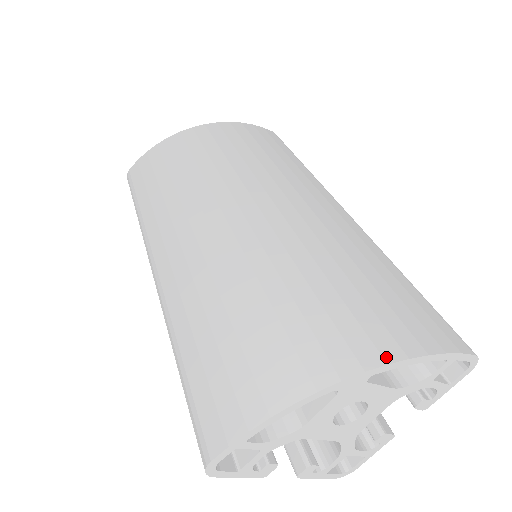
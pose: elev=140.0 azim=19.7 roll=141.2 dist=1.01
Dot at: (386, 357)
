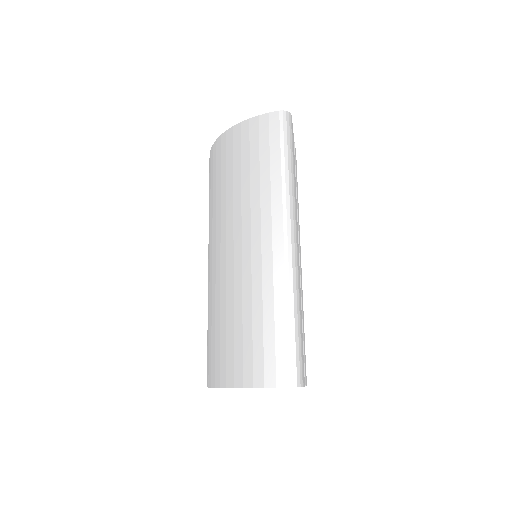
Dot at: (235, 384)
